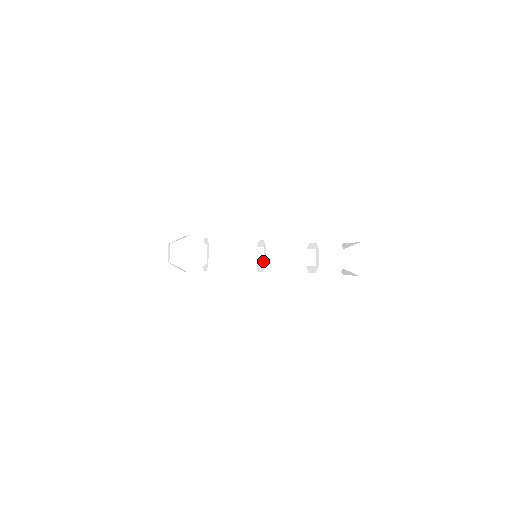
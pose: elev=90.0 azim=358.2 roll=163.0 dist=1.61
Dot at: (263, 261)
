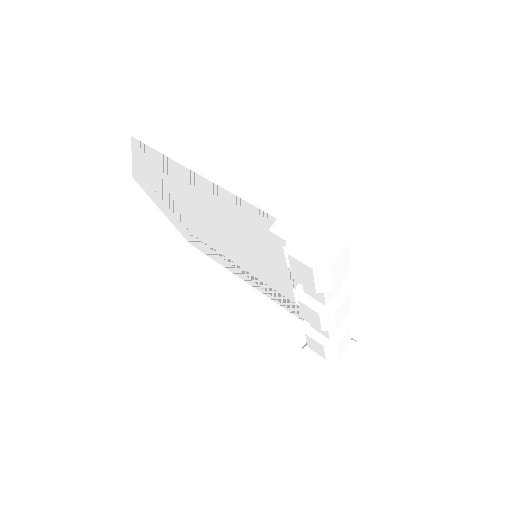
Dot at: (329, 301)
